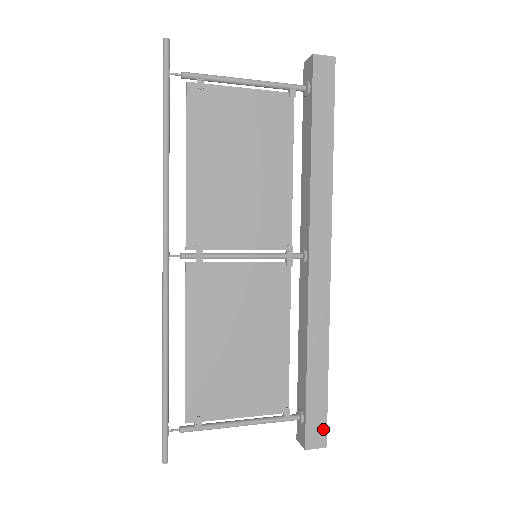
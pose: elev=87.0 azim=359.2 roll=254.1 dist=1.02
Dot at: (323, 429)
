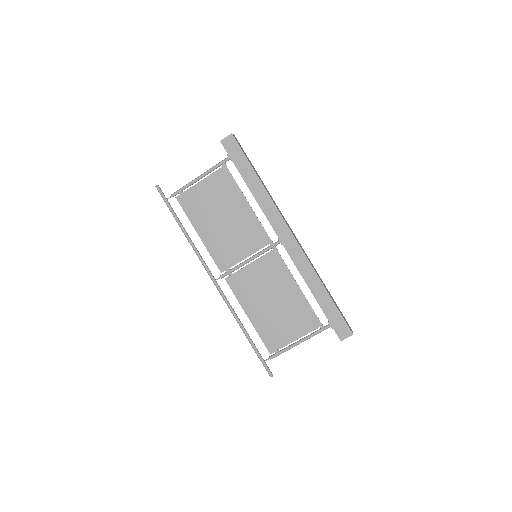
Dot at: (345, 326)
